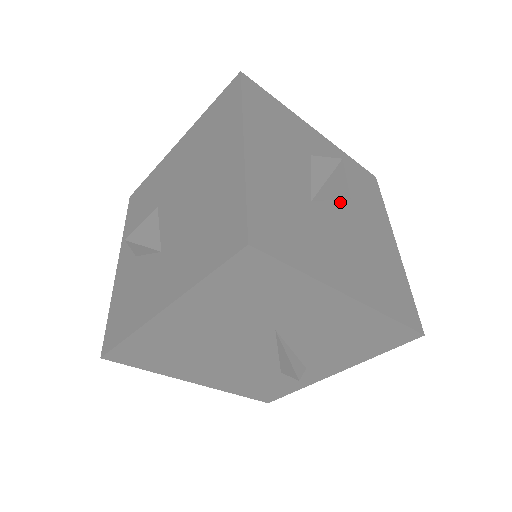
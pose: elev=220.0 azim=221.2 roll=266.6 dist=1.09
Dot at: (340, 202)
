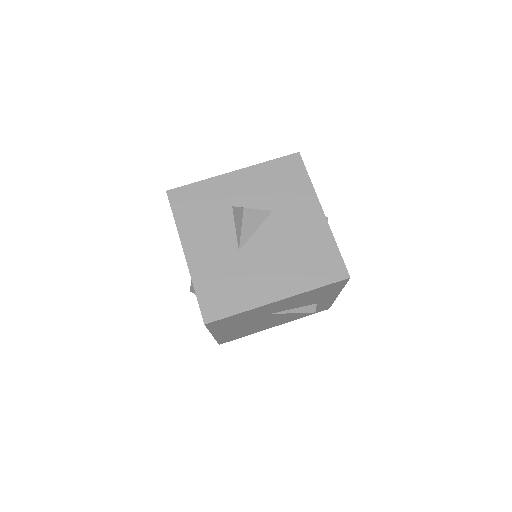
Dot at: (263, 225)
